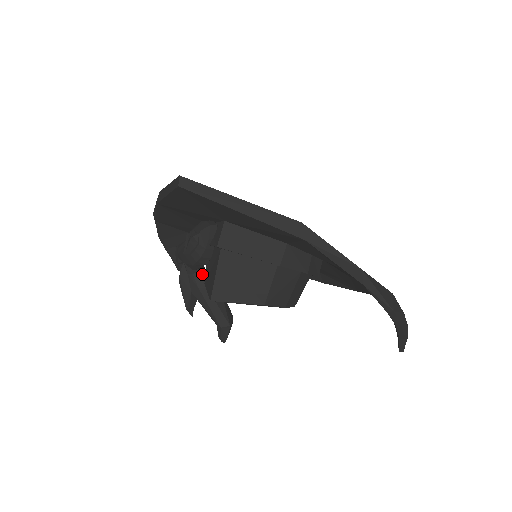
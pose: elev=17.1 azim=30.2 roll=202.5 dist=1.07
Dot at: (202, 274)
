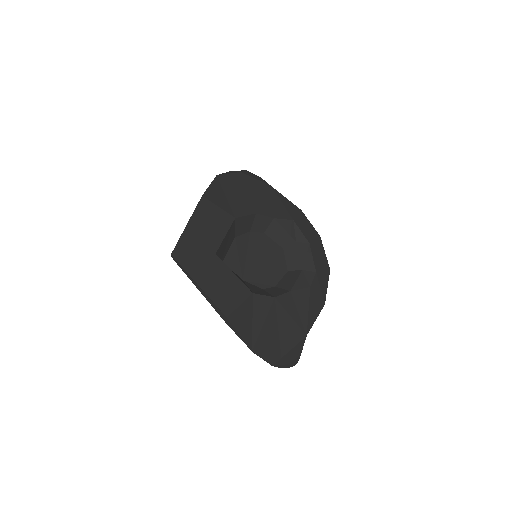
Dot at: occluded
